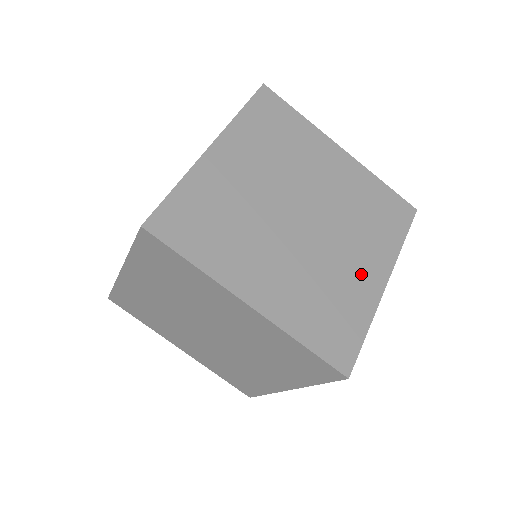
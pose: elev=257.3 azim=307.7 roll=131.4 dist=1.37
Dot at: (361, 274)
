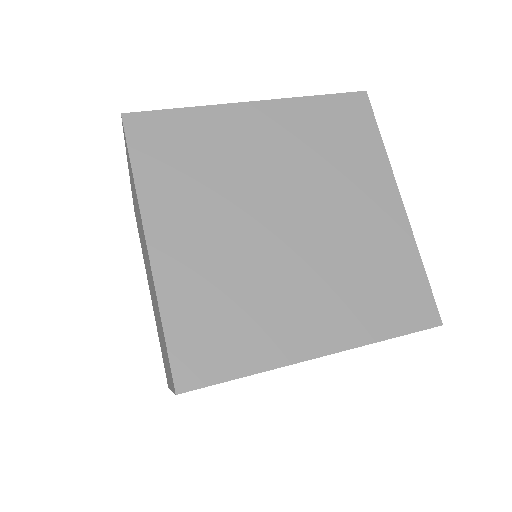
Dot at: (297, 321)
